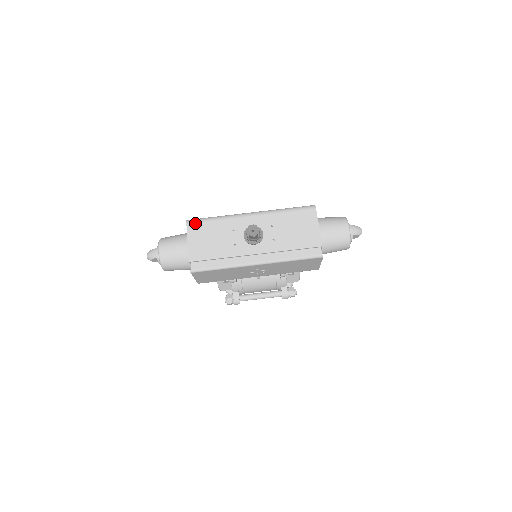
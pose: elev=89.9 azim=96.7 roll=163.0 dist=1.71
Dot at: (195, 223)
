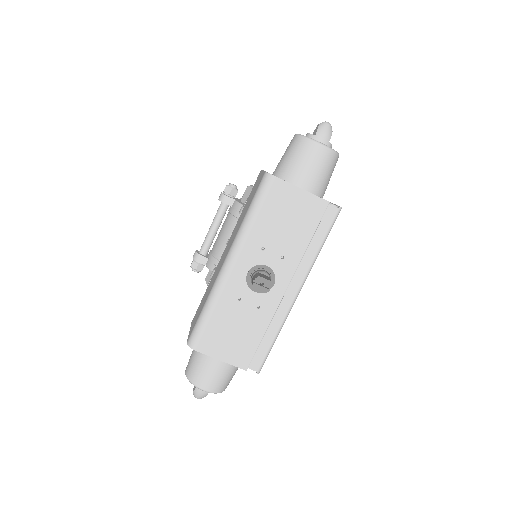
Dot at: (200, 340)
